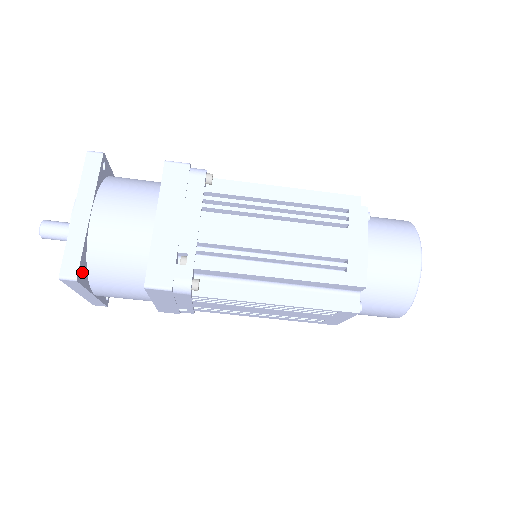
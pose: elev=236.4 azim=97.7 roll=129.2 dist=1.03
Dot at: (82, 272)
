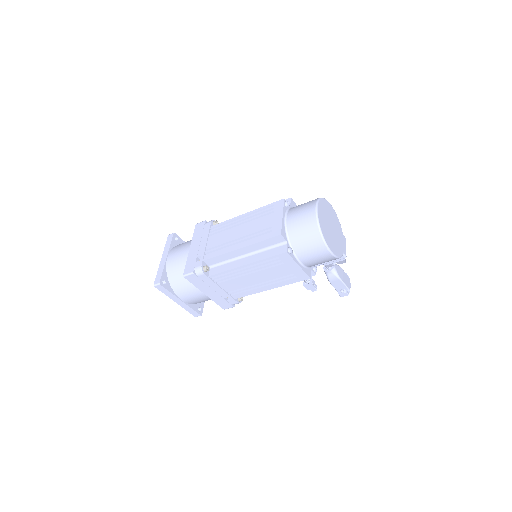
Dot at: (165, 283)
